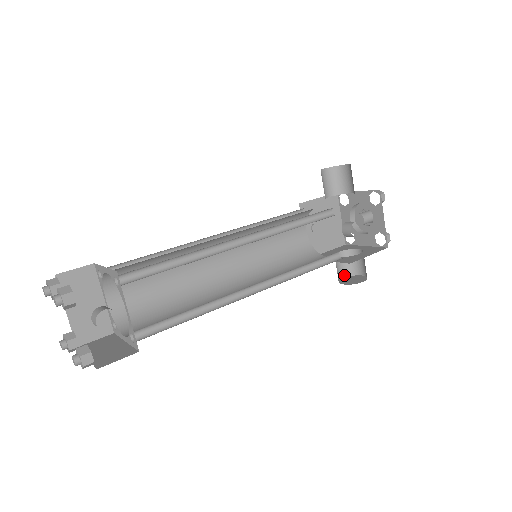
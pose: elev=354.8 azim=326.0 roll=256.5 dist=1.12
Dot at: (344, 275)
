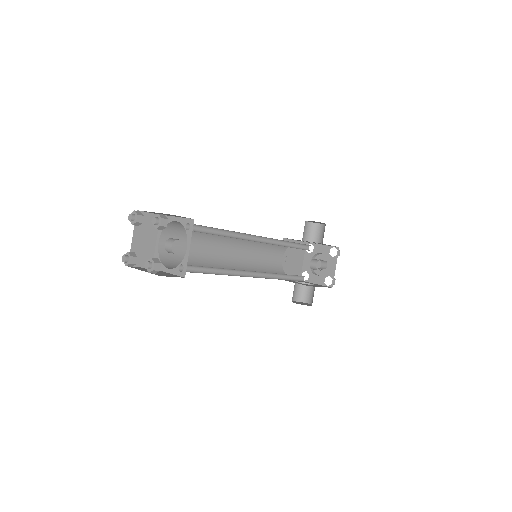
Dot at: (295, 299)
